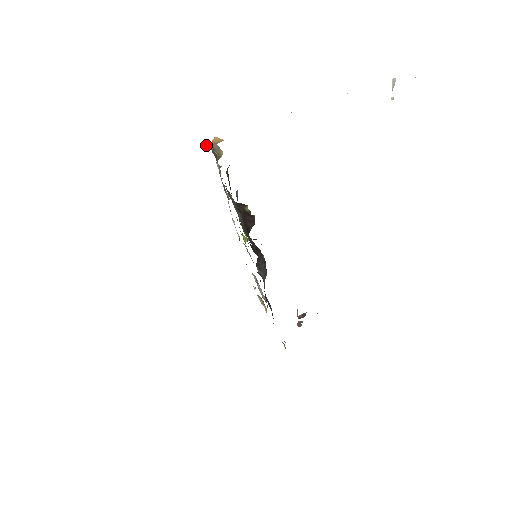
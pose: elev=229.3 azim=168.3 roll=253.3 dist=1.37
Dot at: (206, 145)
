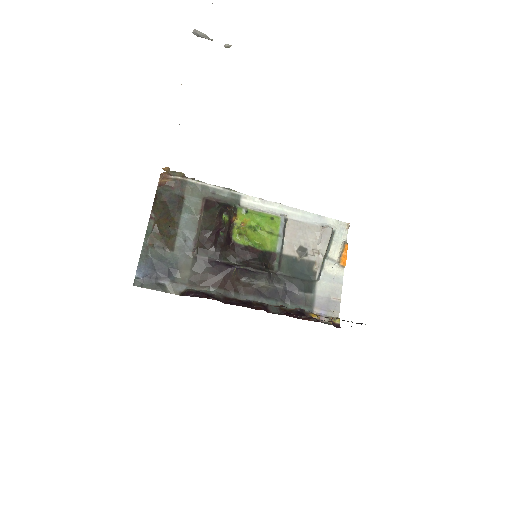
Dot at: (162, 179)
